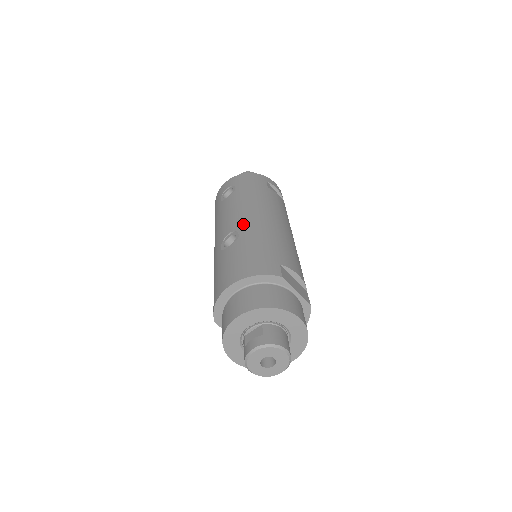
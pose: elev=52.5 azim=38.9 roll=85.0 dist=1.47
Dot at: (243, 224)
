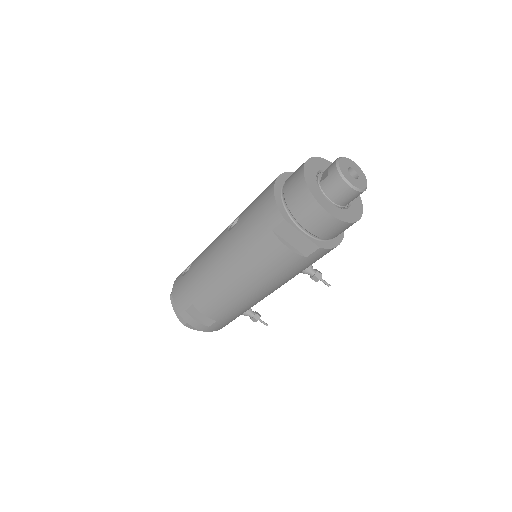
Dot at: occluded
